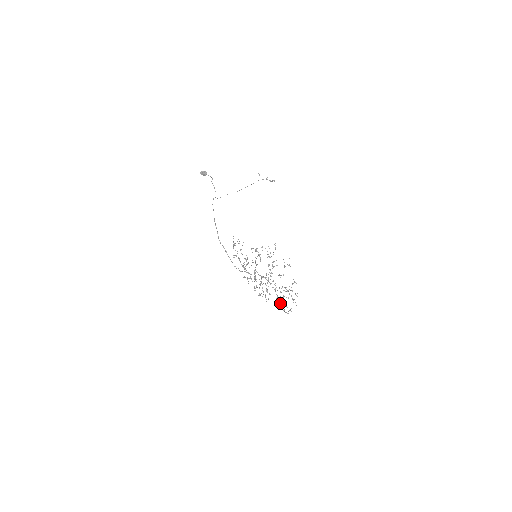
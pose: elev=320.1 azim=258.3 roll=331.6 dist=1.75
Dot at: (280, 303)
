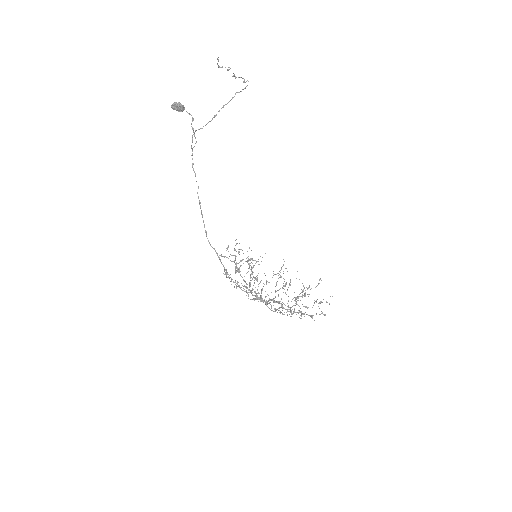
Dot at: (274, 309)
